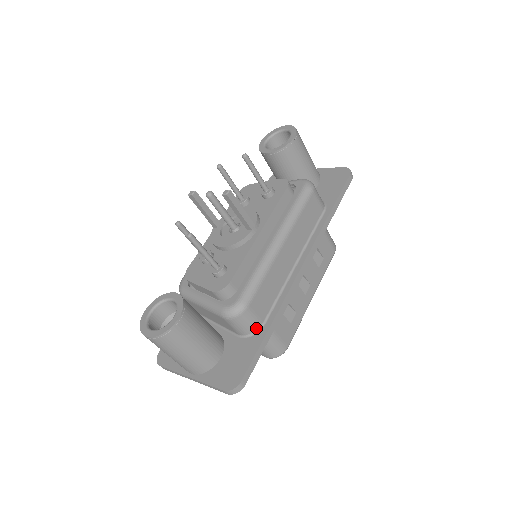
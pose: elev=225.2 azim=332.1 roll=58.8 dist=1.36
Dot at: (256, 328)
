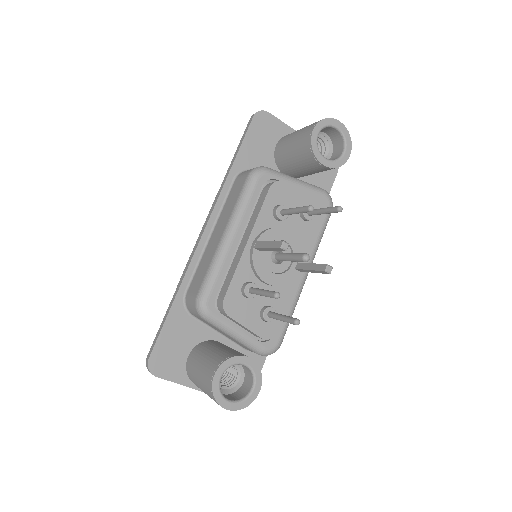
Dot at: occluded
